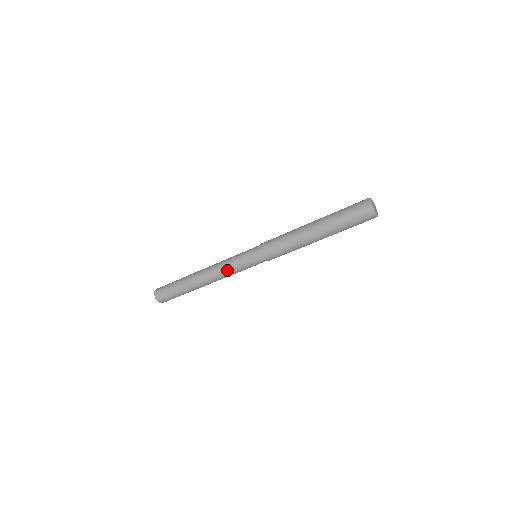
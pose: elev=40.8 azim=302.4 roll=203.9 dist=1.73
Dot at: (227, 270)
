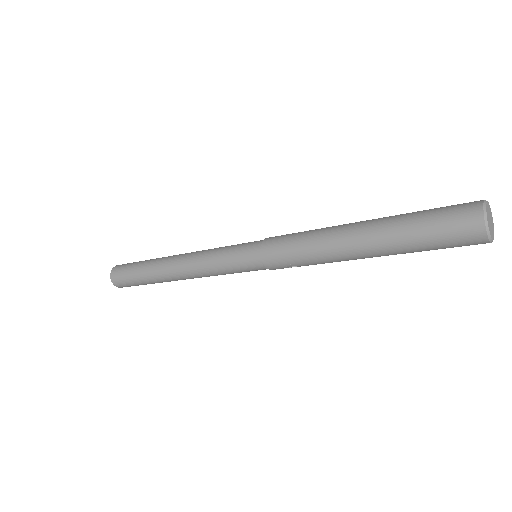
Dot at: (212, 274)
